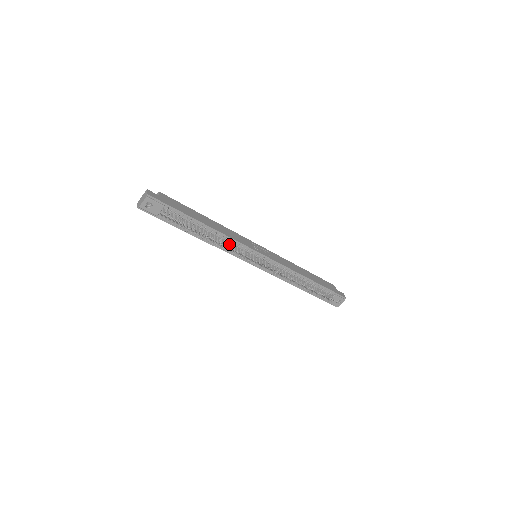
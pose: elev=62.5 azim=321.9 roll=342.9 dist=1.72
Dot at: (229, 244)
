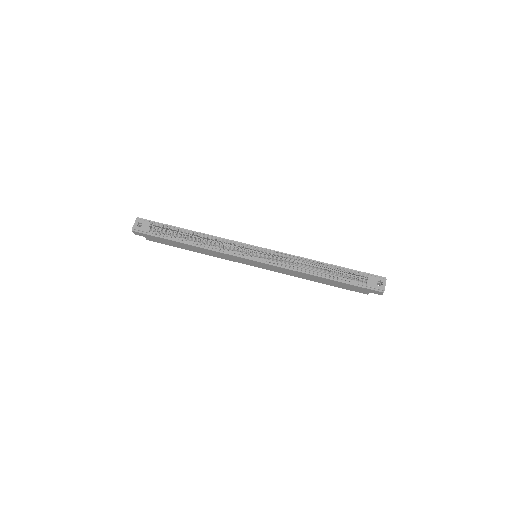
Dot at: (219, 242)
